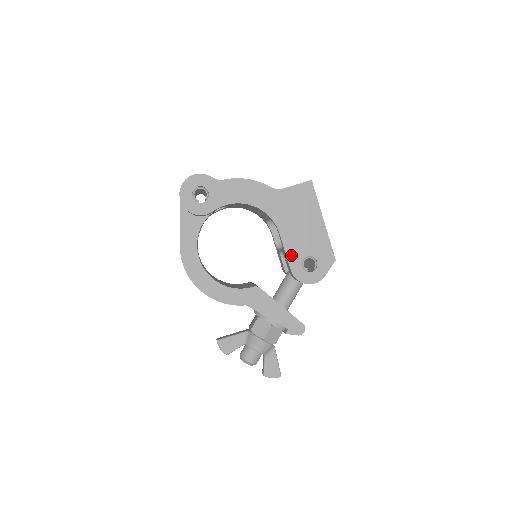
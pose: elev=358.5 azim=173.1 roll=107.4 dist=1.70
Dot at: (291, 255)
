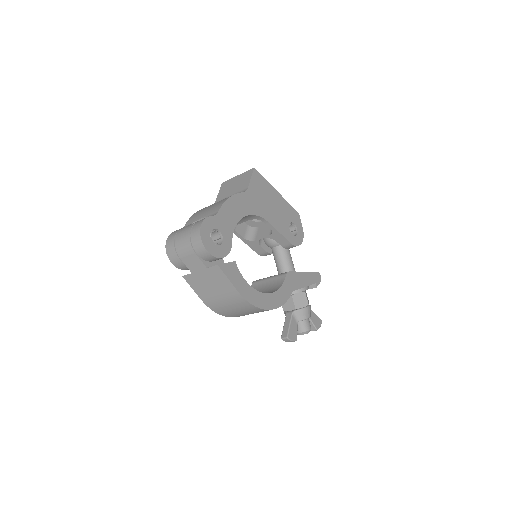
Dot at: (283, 232)
